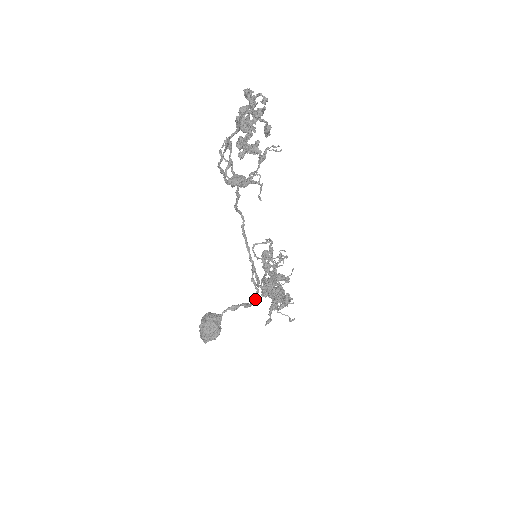
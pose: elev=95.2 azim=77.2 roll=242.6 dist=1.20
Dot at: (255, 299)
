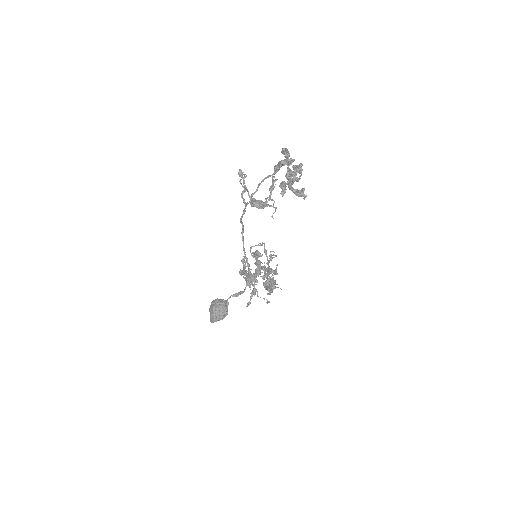
Dot at: occluded
